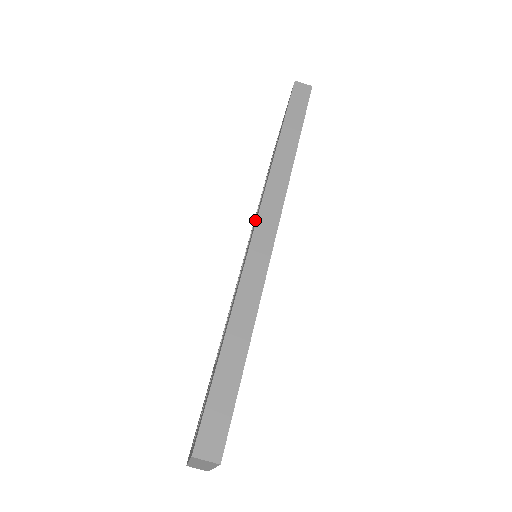
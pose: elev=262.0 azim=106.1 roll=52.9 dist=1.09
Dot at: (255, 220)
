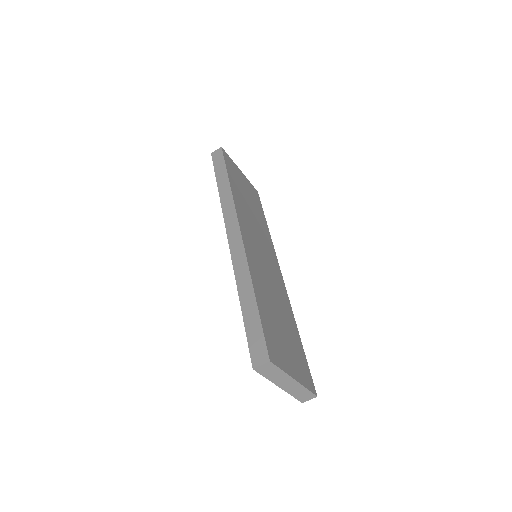
Dot at: occluded
